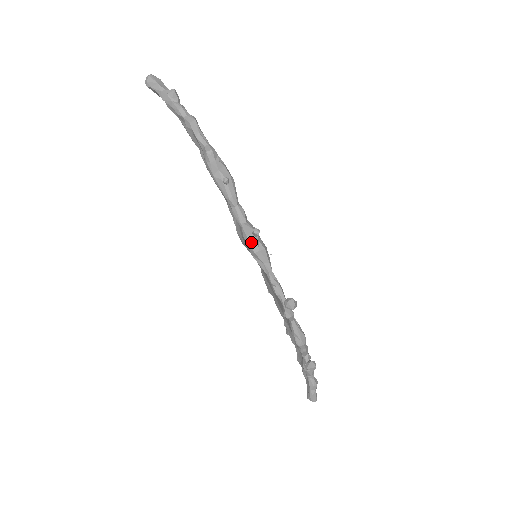
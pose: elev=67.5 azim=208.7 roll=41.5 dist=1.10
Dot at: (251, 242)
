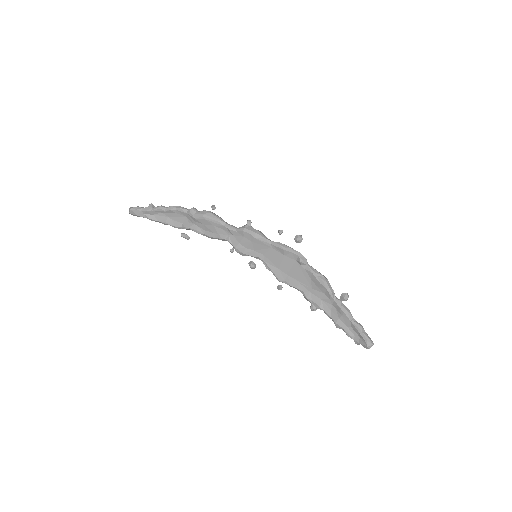
Dot at: (249, 229)
